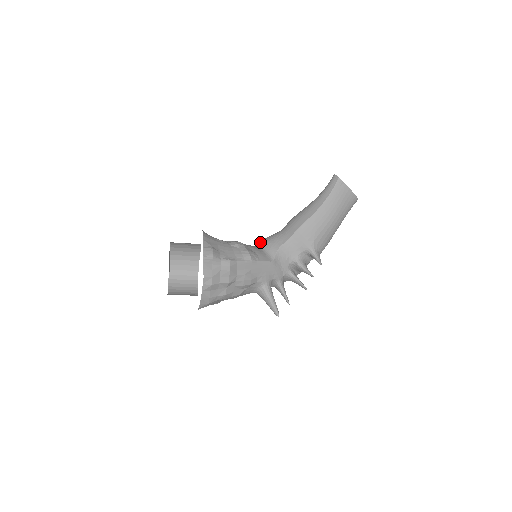
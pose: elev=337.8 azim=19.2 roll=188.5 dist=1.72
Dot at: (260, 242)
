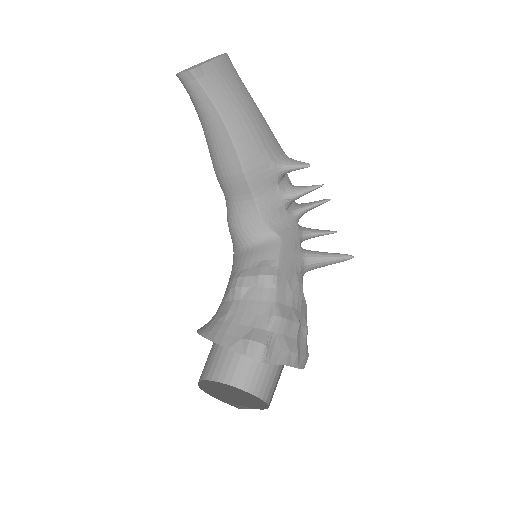
Dot at: (234, 240)
